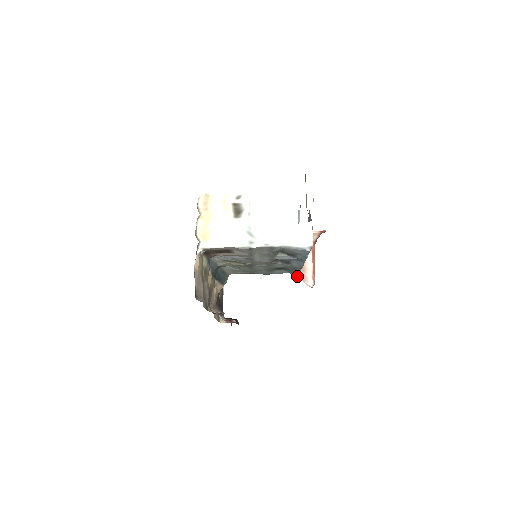
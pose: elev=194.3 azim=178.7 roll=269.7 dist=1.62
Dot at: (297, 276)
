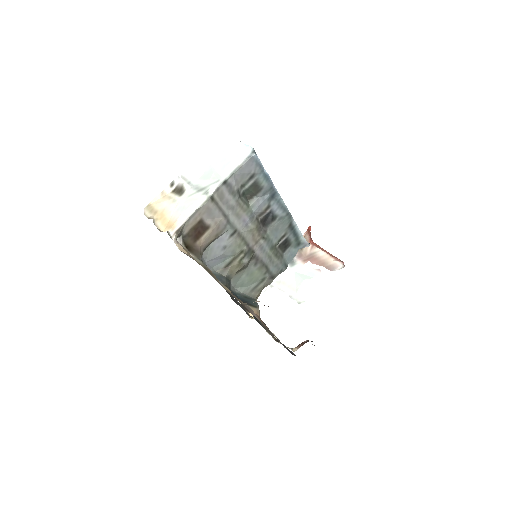
Dot at: (307, 244)
